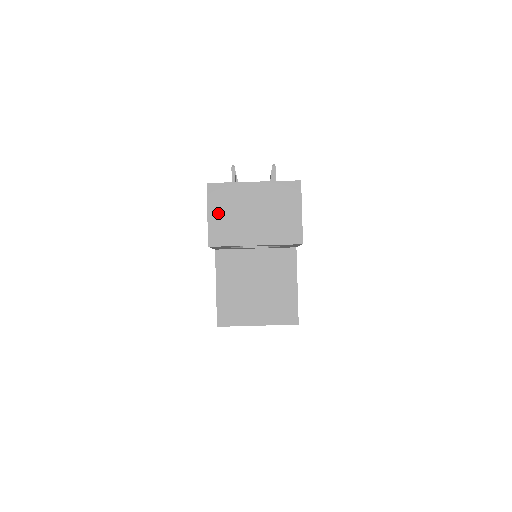
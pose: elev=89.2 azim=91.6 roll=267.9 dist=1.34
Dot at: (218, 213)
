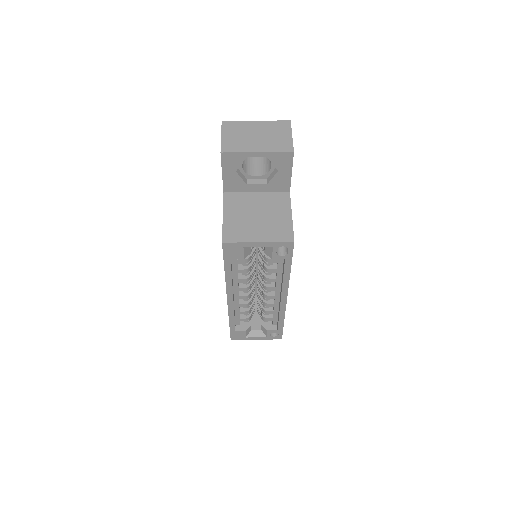
Dot at: (229, 135)
